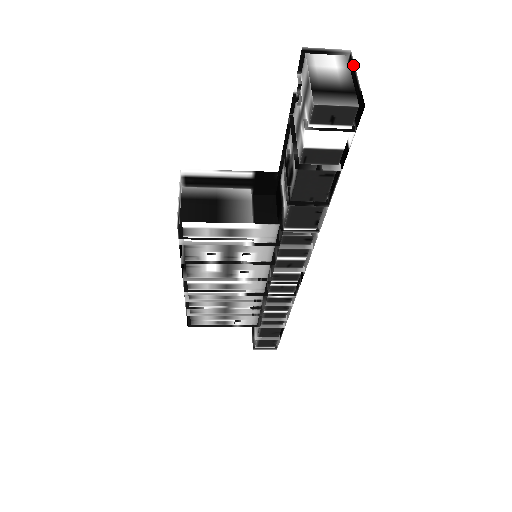
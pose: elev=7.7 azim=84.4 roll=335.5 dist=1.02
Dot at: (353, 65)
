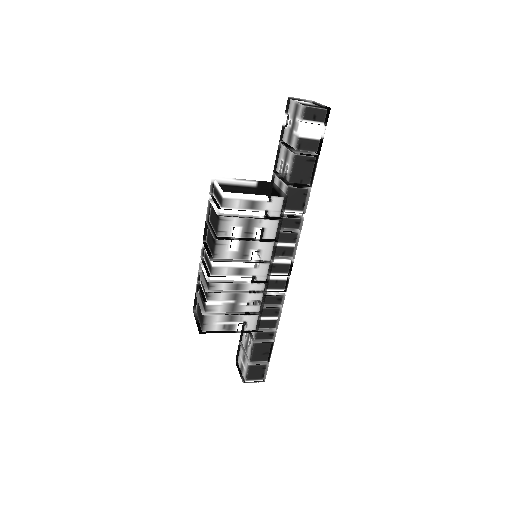
Dot at: (316, 104)
